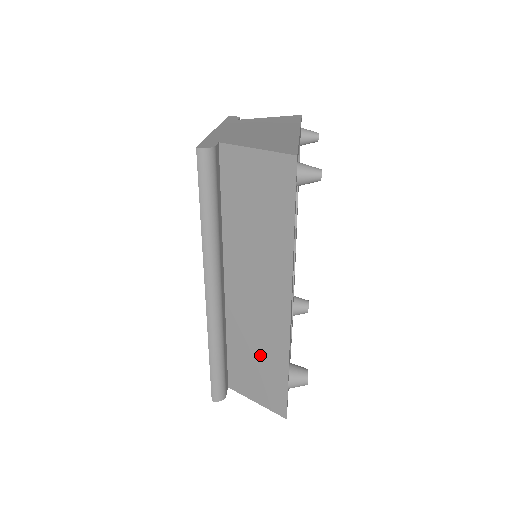
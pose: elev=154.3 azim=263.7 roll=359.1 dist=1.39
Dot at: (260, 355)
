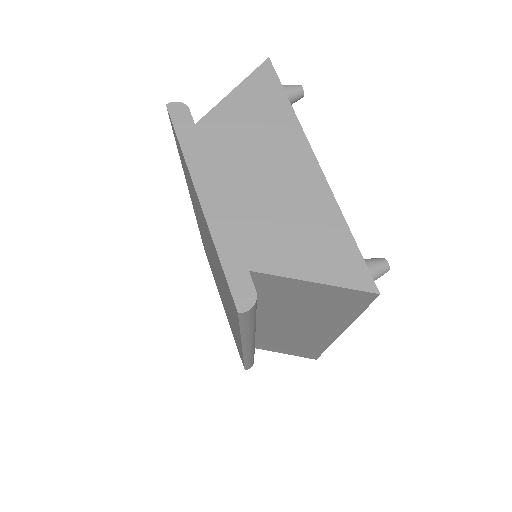
Dot at: (292, 344)
